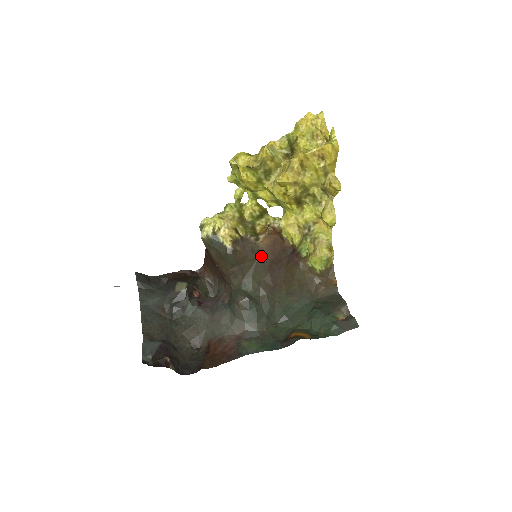
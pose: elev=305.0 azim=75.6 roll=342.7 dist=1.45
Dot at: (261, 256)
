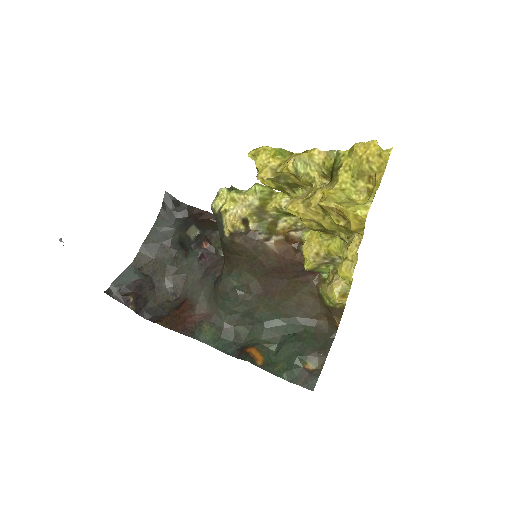
Dot at: (263, 258)
